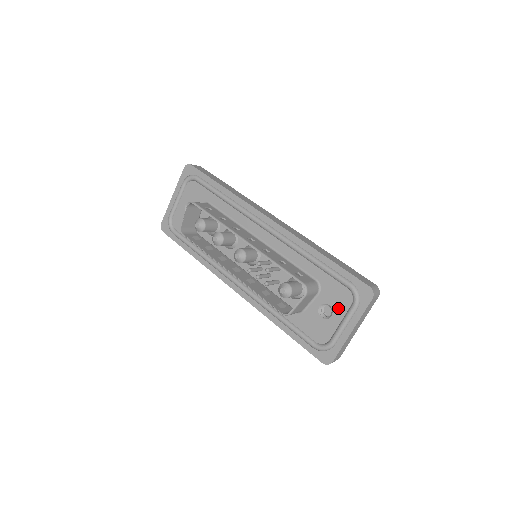
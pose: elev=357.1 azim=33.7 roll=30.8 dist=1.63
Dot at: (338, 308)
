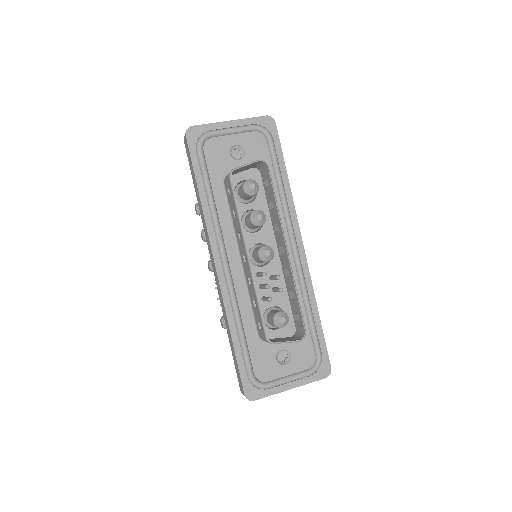
Dot at: (296, 363)
